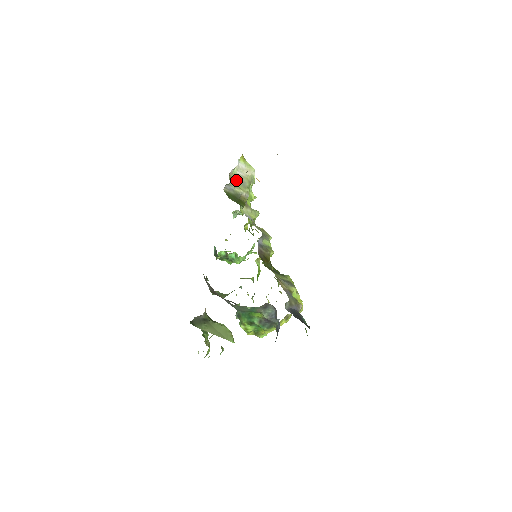
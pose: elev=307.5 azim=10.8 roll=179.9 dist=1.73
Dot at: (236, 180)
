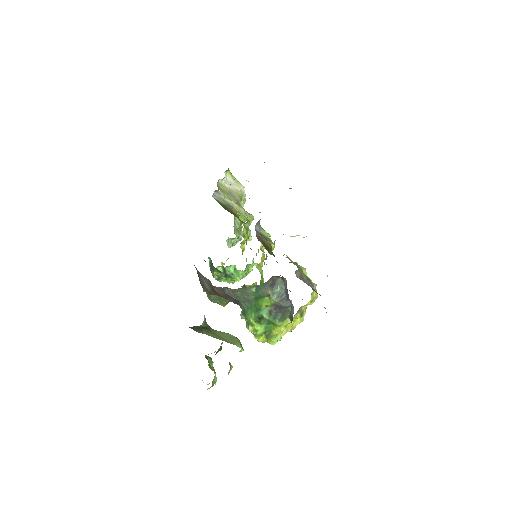
Dot at: (225, 191)
